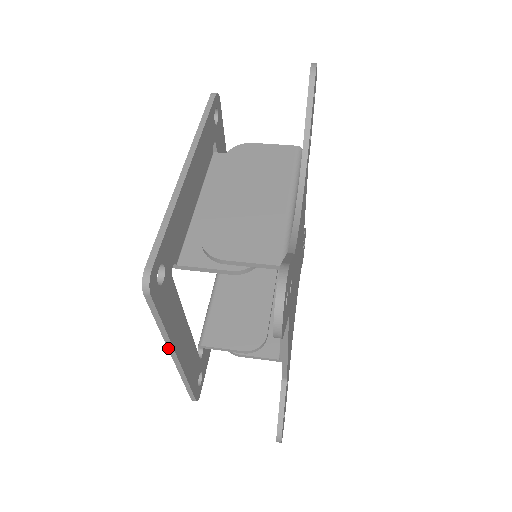
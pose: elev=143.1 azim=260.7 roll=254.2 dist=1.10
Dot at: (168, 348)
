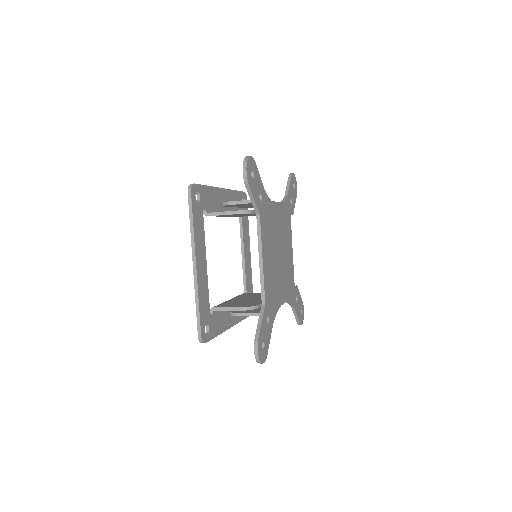
Dot at: (192, 251)
